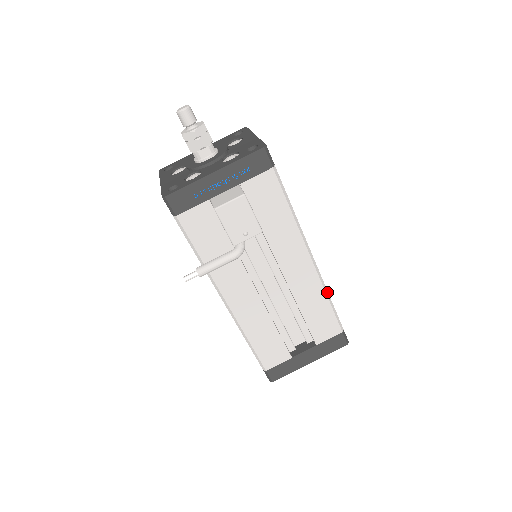
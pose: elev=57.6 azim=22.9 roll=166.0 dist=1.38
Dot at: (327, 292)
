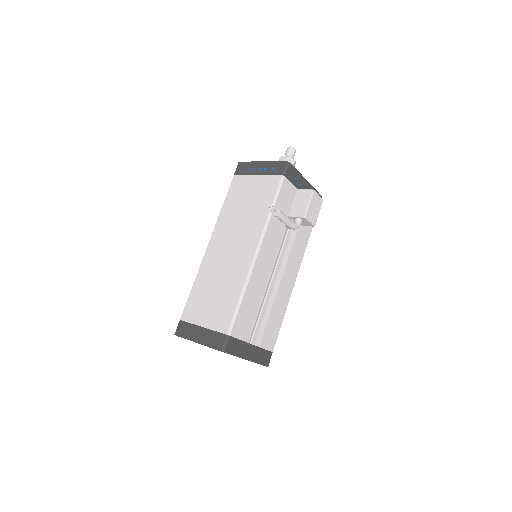
Dot at: (285, 311)
